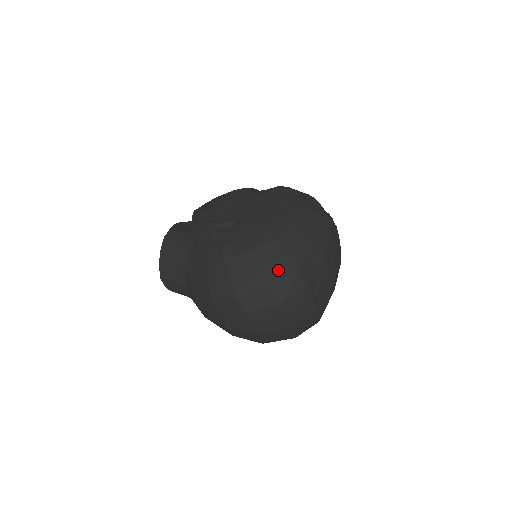
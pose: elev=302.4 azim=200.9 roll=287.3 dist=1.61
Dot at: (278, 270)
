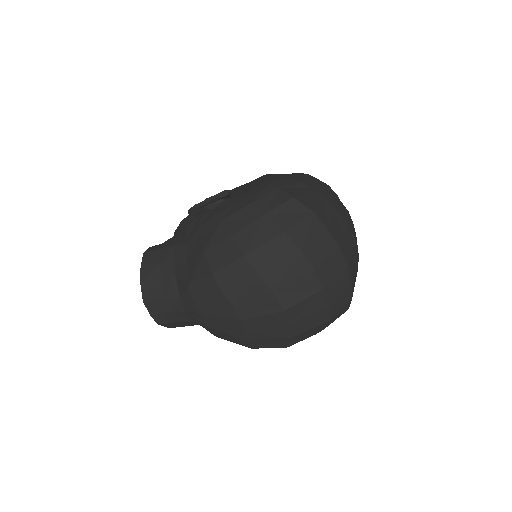
Dot at: (289, 214)
